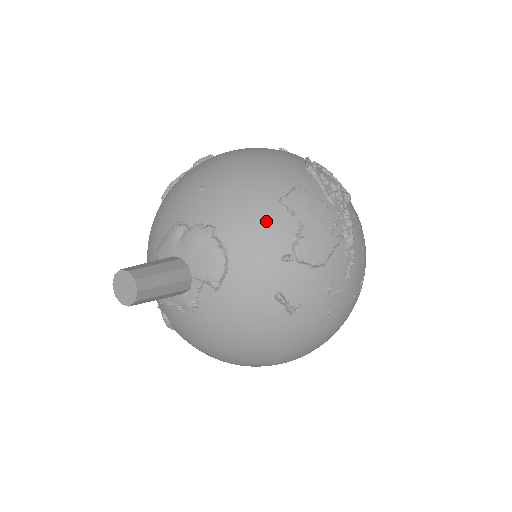
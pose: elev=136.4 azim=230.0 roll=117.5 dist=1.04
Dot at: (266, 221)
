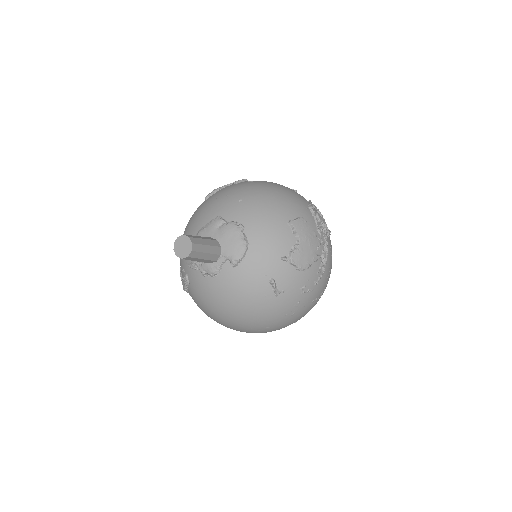
Dot at: (278, 232)
